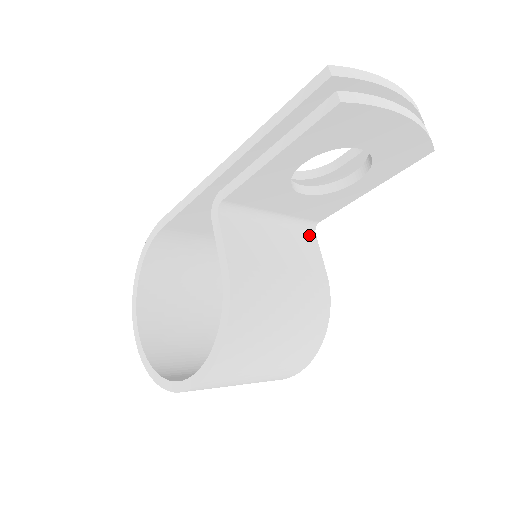
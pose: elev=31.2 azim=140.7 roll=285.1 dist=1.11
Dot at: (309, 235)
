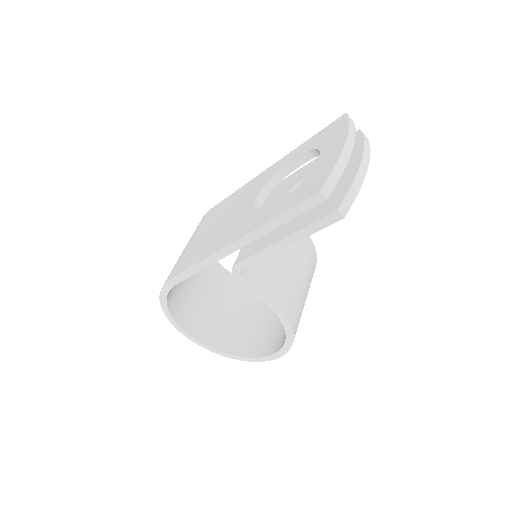
Dot at: occluded
